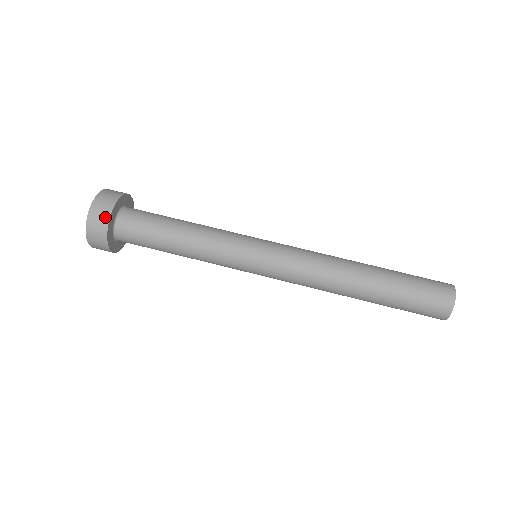
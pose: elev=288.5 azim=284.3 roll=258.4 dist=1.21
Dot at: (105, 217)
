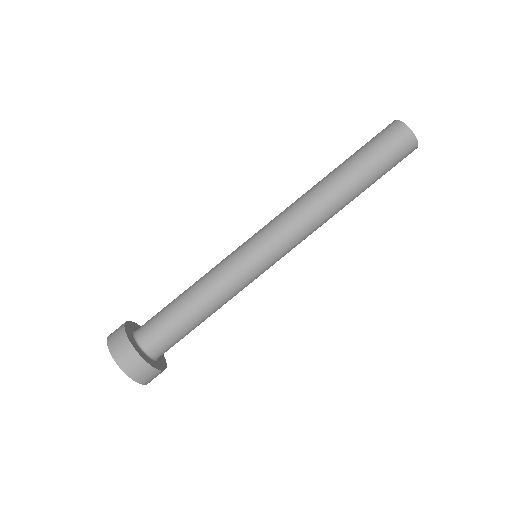
Dot at: (141, 364)
